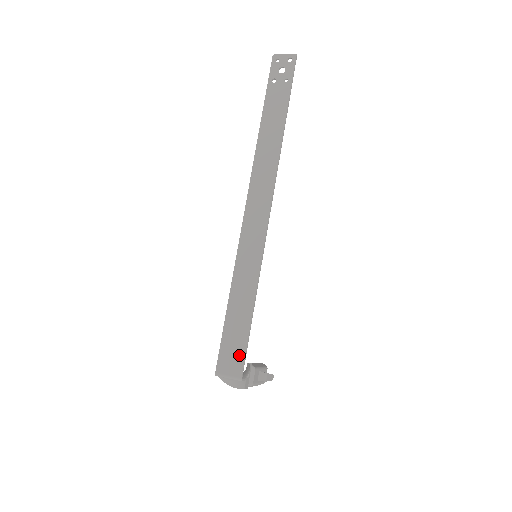
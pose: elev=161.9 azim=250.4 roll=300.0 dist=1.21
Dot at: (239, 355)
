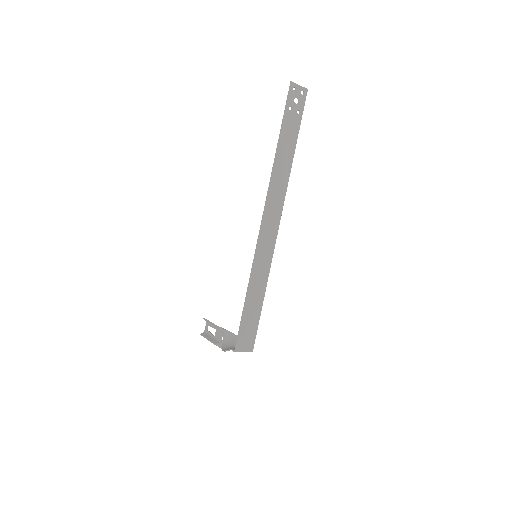
Dot at: (252, 335)
